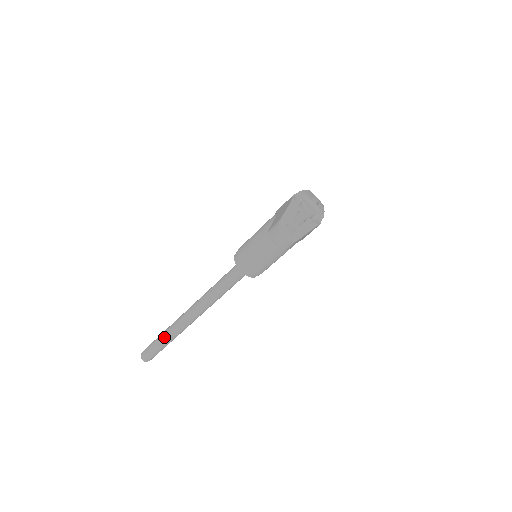
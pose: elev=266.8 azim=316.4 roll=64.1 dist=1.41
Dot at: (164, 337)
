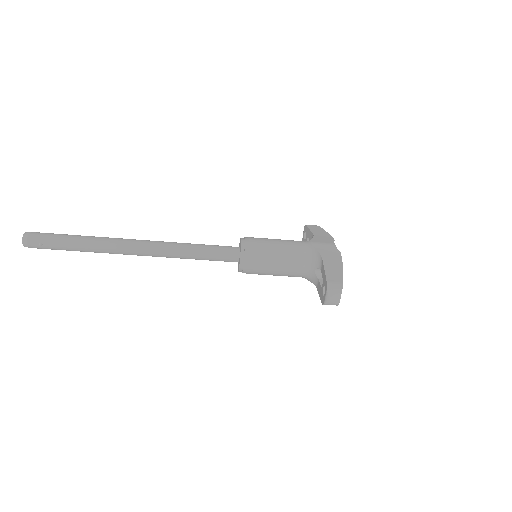
Dot at: (82, 244)
